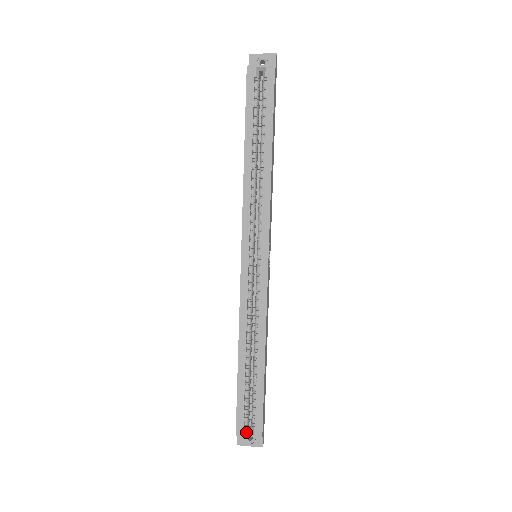
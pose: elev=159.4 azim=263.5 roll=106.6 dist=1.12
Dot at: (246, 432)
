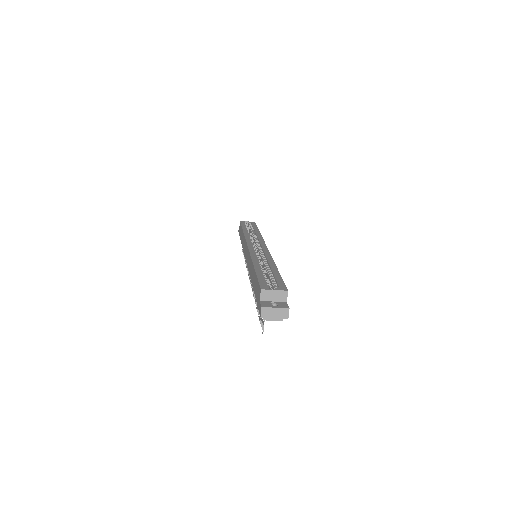
Dot at: (271, 290)
